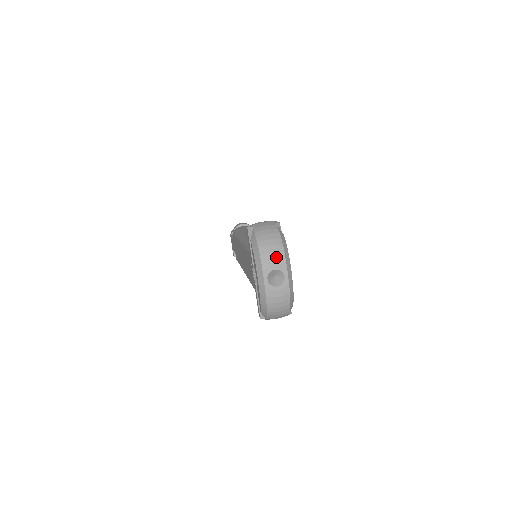
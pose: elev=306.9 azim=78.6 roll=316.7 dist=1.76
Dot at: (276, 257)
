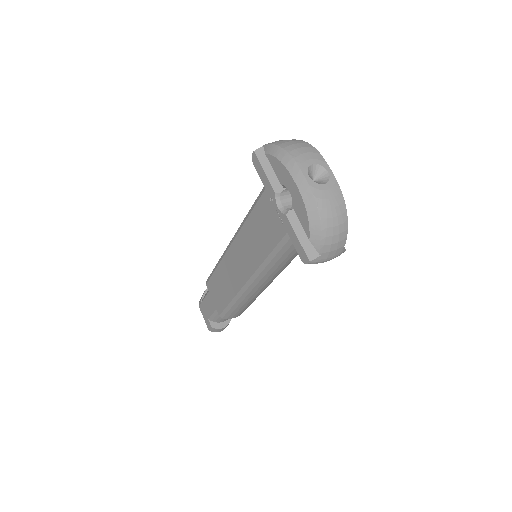
Dot at: (308, 152)
